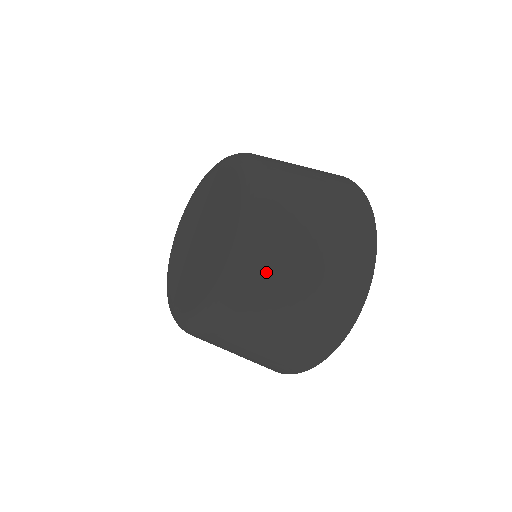
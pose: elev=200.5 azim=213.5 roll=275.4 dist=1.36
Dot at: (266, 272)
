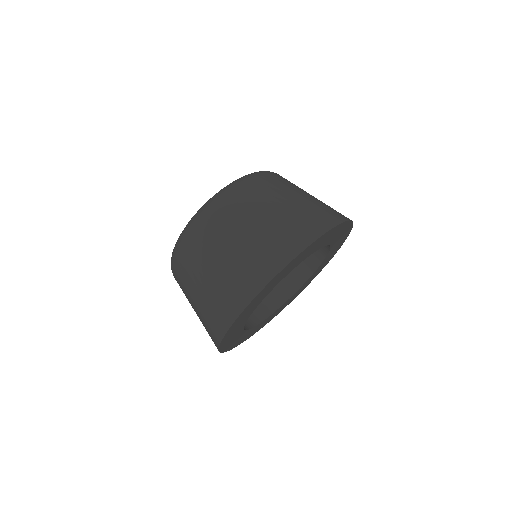
Dot at: (243, 193)
